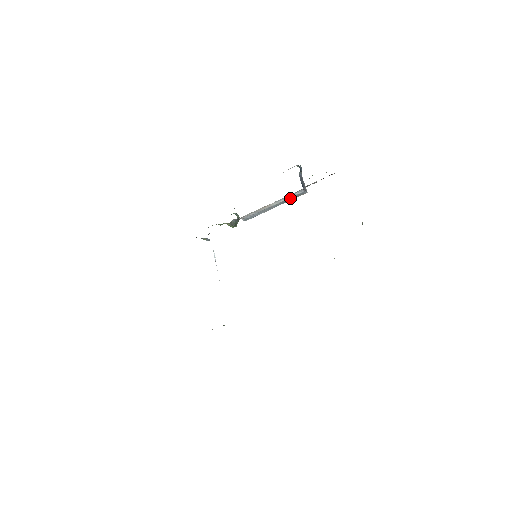
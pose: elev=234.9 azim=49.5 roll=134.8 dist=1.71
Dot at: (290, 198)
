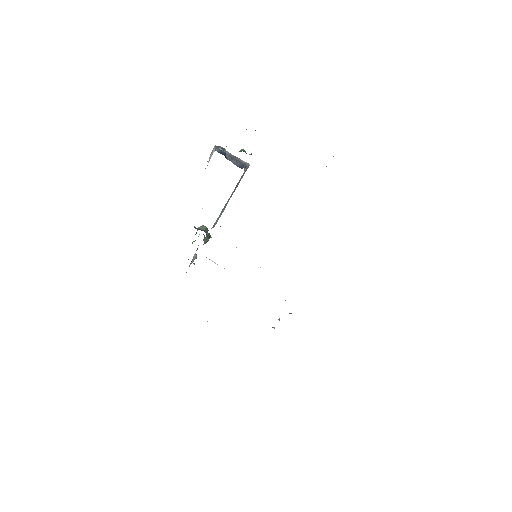
Dot at: (238, 182)
